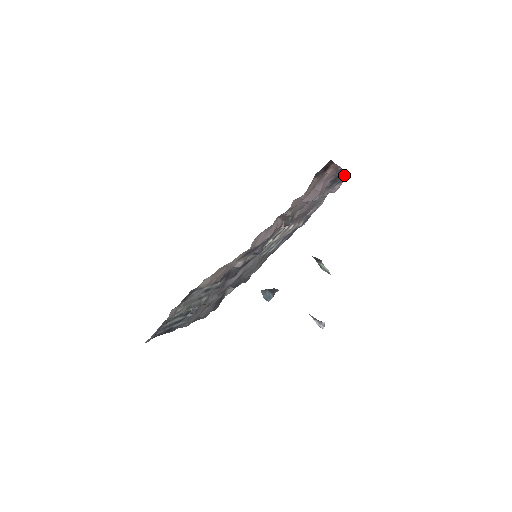
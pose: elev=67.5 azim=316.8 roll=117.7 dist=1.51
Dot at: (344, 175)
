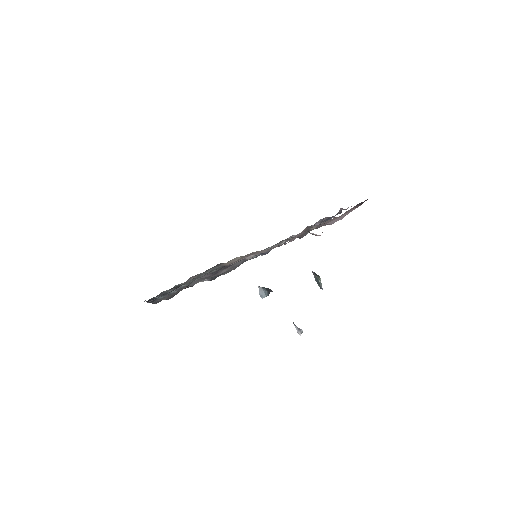
Dot at: (333, 217)
